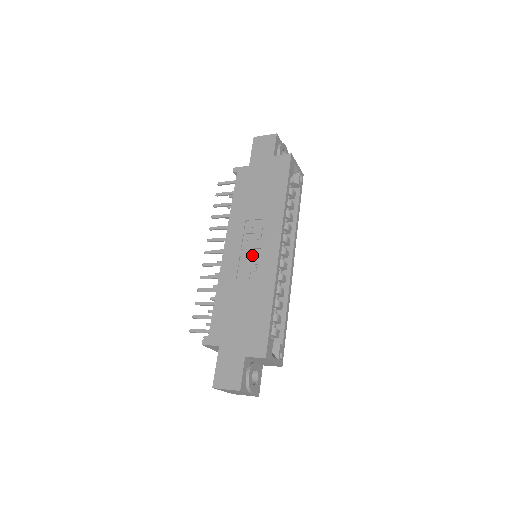
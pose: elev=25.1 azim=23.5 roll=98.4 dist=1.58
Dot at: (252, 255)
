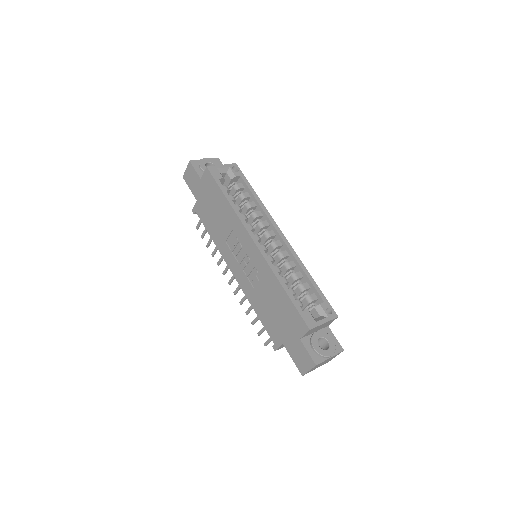
Dot at: (247, 263)
